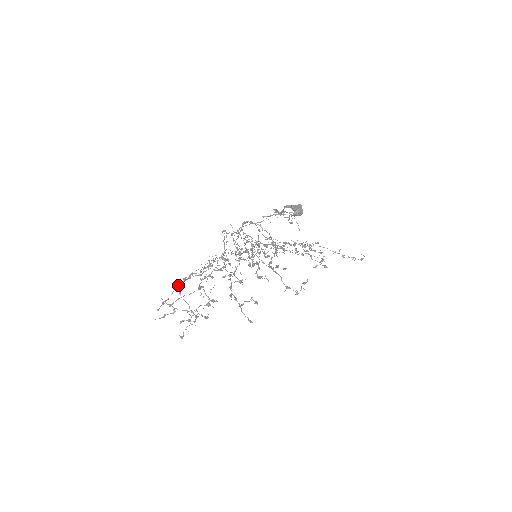
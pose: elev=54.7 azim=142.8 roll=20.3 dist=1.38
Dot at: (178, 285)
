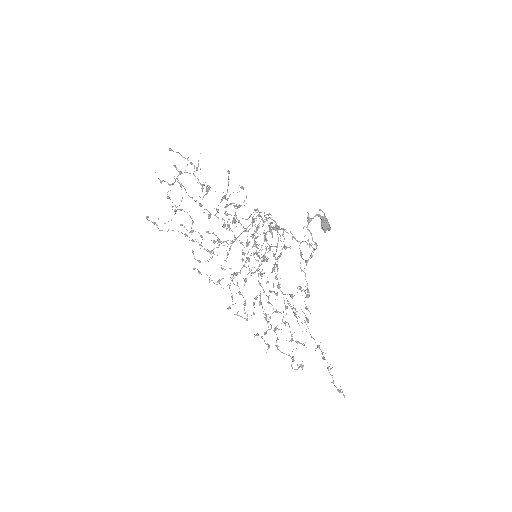
Dot at: (184, 211)
